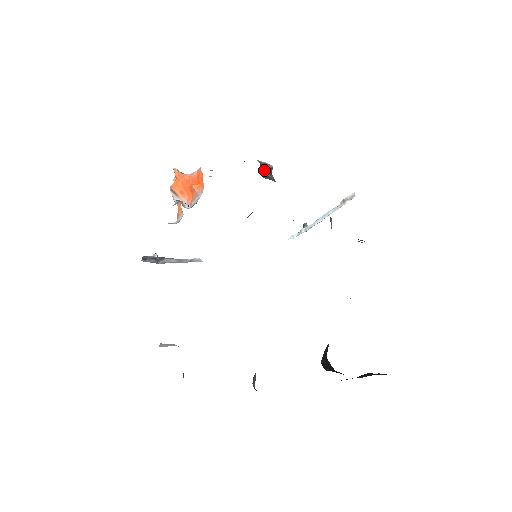
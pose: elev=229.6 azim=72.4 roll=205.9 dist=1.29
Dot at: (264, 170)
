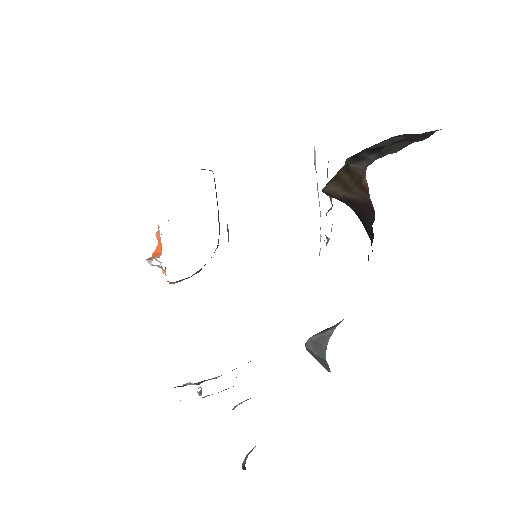
Dot at: occluded
